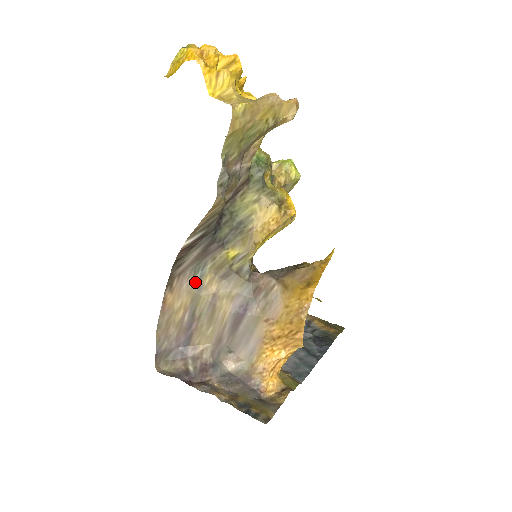
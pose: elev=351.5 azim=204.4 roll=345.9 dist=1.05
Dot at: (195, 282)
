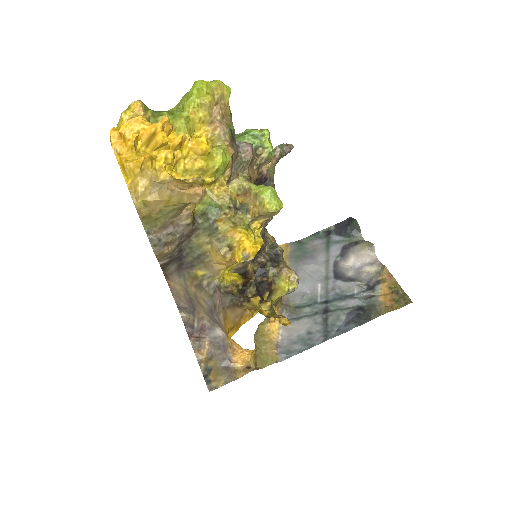
Dot at: (182, 281)
